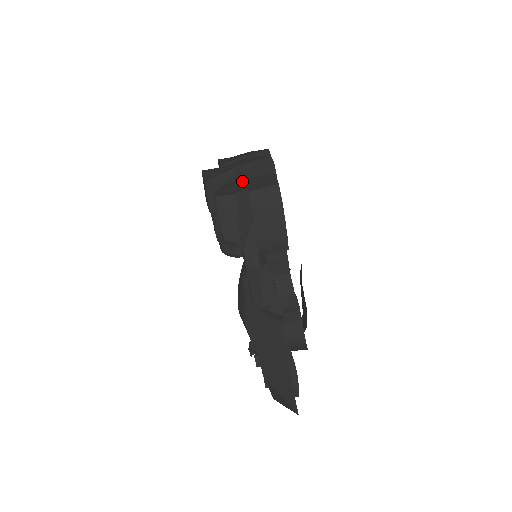
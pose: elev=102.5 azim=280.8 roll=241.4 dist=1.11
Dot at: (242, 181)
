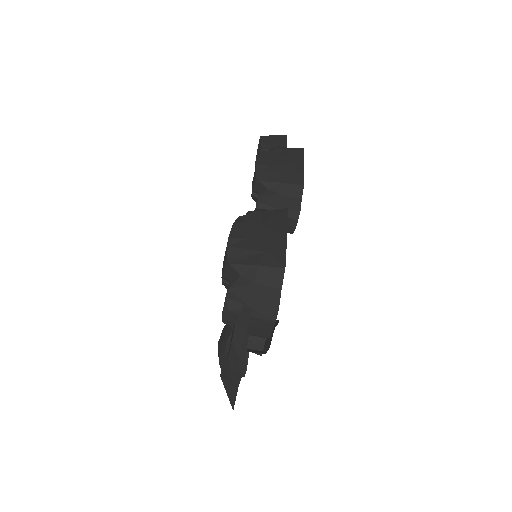
Dot at: (253, 287)
